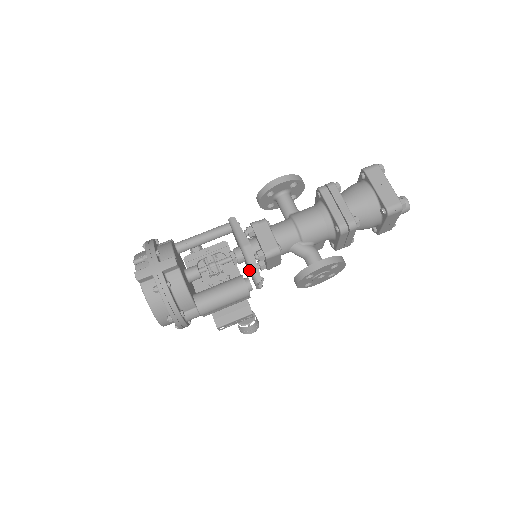
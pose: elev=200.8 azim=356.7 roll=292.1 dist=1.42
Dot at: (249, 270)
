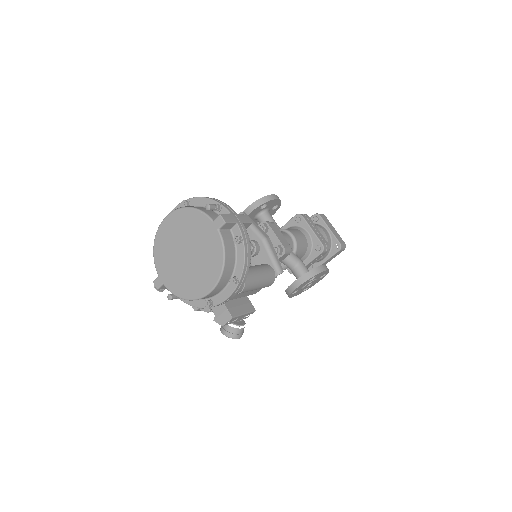
Dot at: (267, 262)
